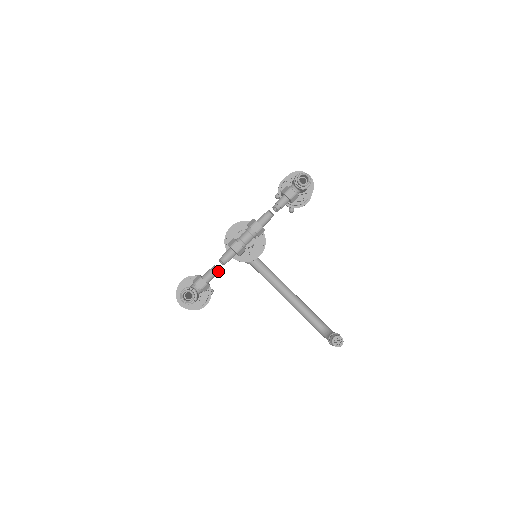
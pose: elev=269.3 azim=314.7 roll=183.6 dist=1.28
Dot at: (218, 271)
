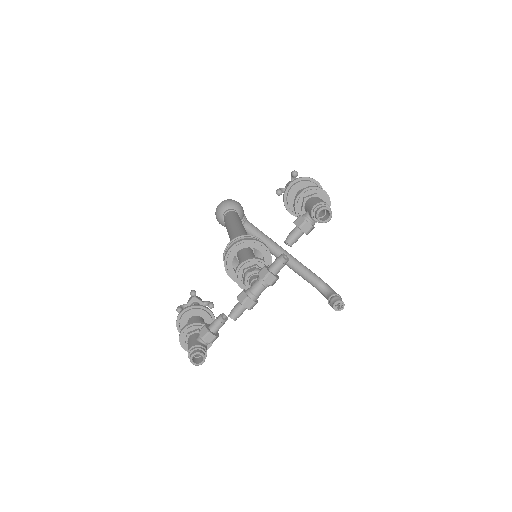
Dot at: (226, 320)
